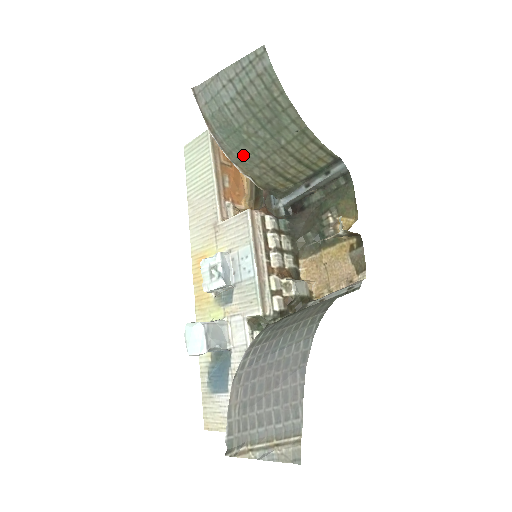
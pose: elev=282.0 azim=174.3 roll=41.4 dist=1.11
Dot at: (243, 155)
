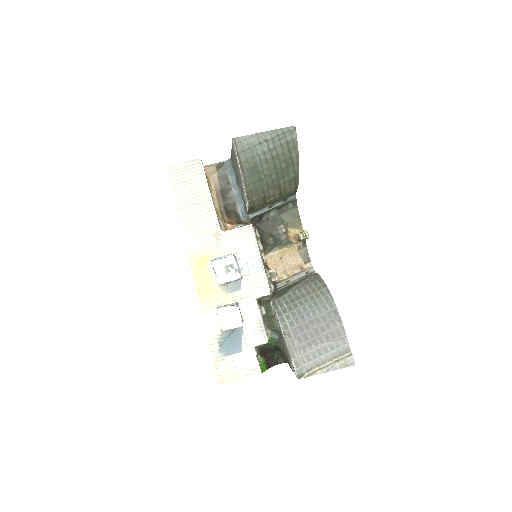
Dot at: (255, 188)
